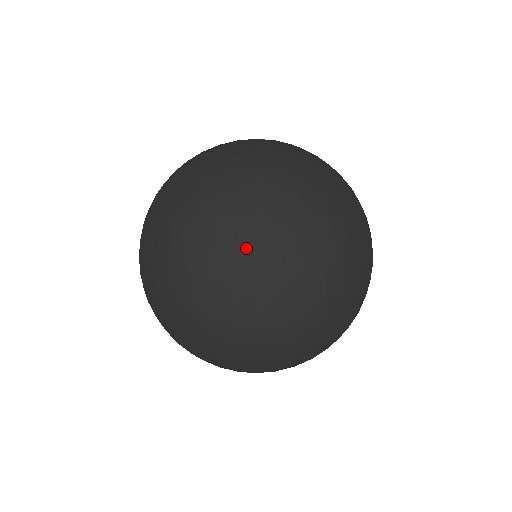
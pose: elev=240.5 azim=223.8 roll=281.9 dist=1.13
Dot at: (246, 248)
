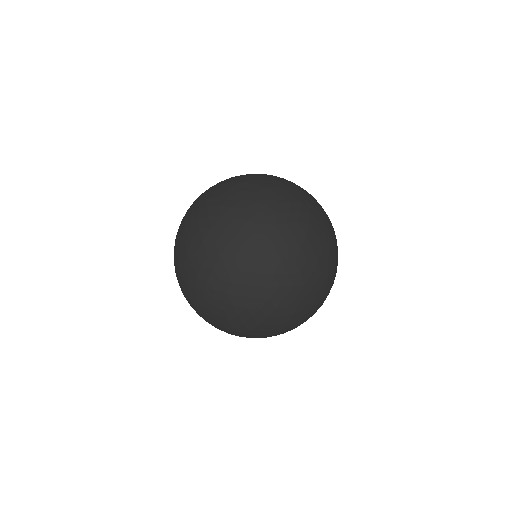
Dot at: (288, 323)
